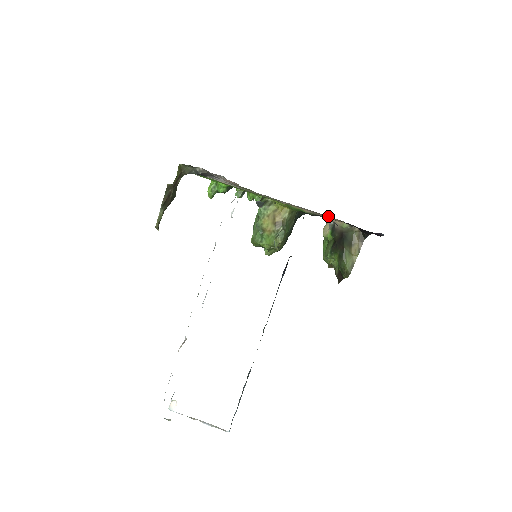
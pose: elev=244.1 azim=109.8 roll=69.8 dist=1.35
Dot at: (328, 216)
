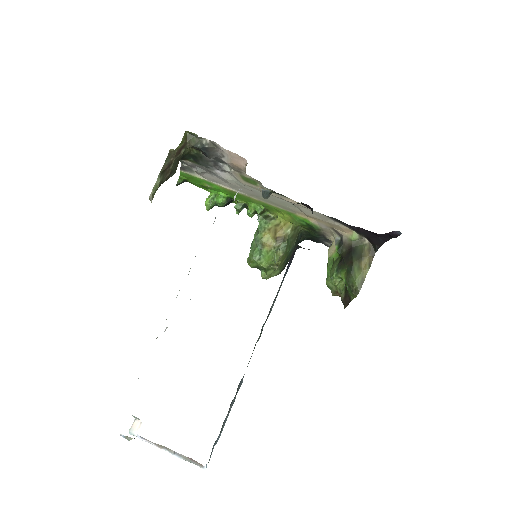
Dot at: (337, 221)
